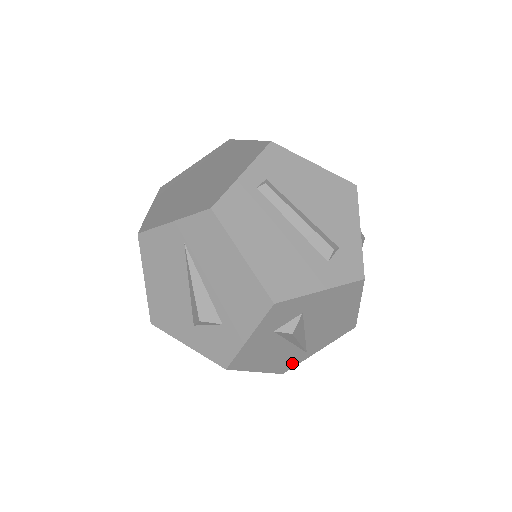
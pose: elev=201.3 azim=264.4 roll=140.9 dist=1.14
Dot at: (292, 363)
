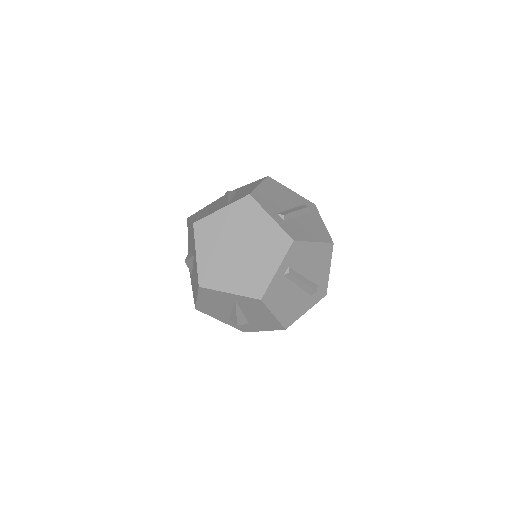
Dot at: occluded
